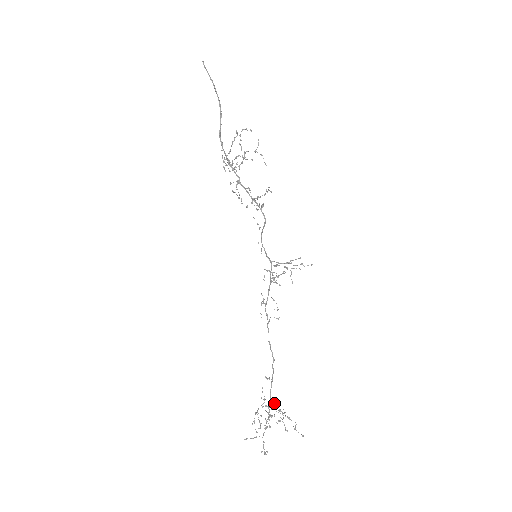
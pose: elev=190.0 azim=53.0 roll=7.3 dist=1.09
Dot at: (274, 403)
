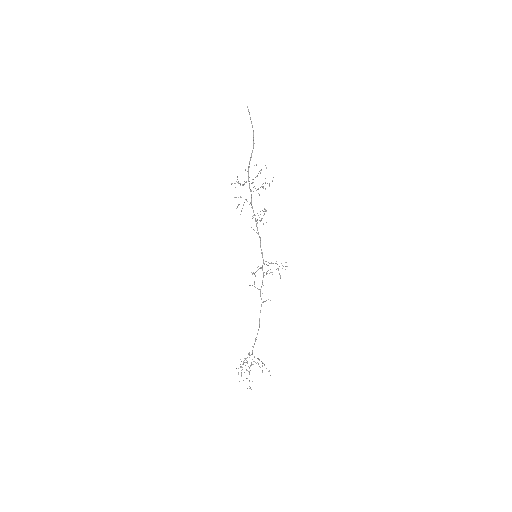
Dot at: occluded
